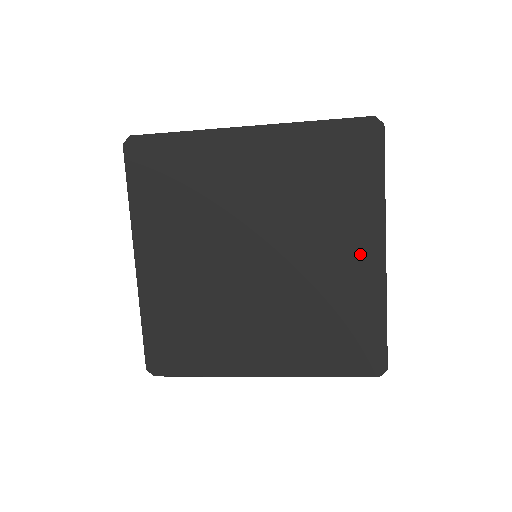
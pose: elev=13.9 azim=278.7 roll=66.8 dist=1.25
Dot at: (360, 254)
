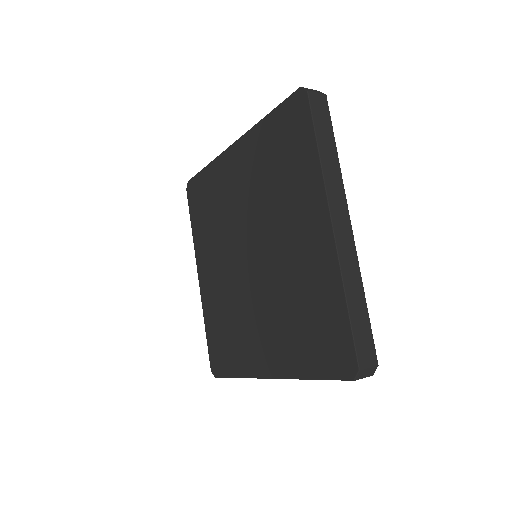
Dot at: (313, 232)
